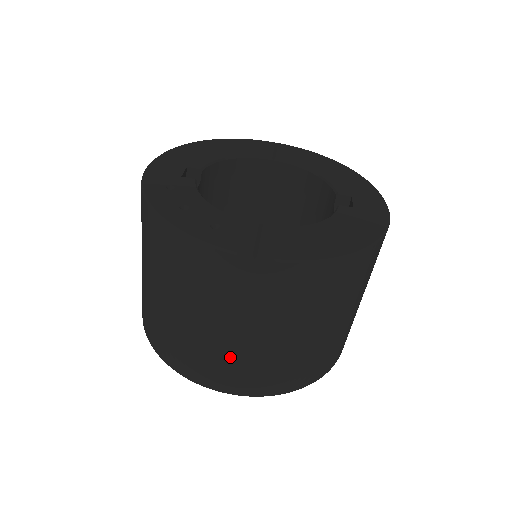
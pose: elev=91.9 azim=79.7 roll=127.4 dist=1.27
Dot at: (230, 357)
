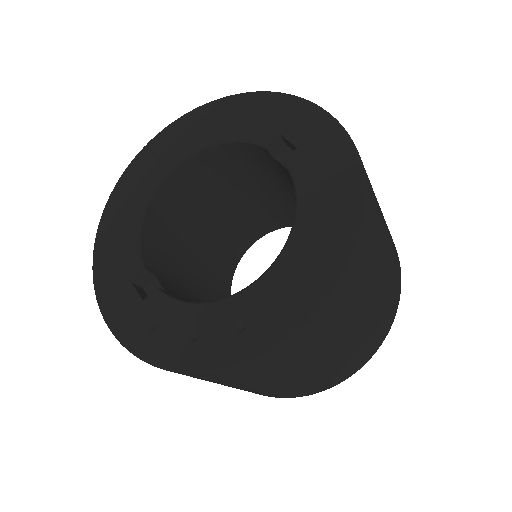
Dot at: (345, 361)
